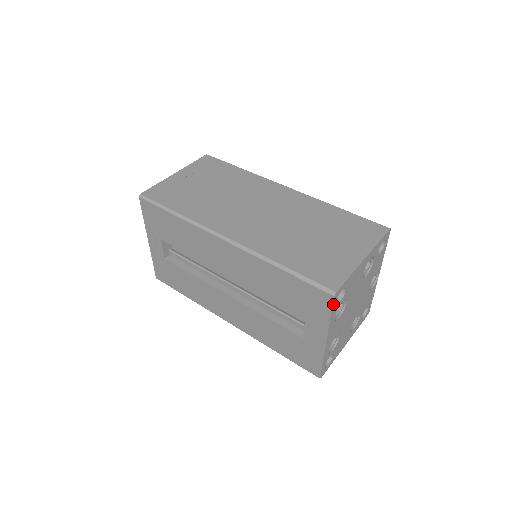
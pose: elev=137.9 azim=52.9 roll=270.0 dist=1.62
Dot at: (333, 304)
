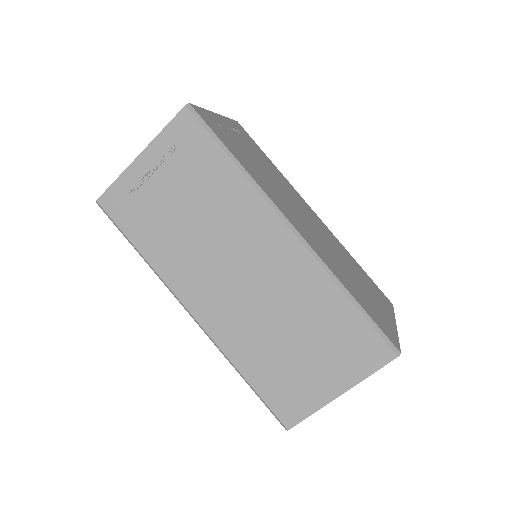
Dot at: occluded
